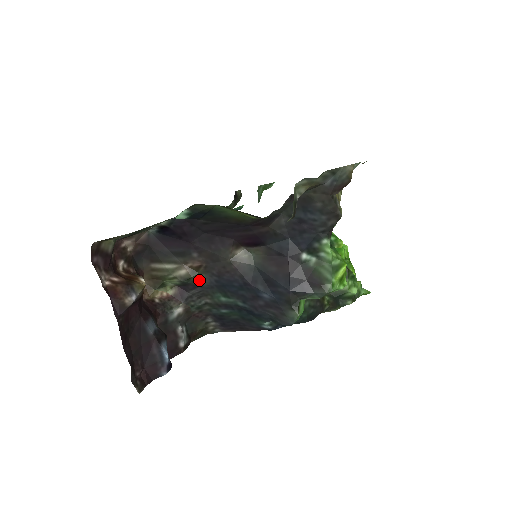
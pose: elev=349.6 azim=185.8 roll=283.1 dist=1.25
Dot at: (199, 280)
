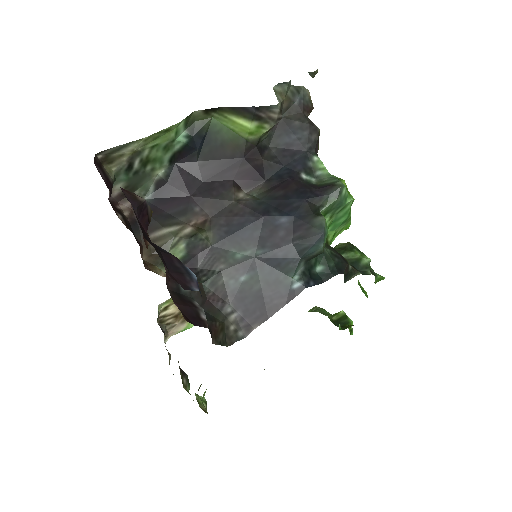
Dot at: (207, 239)
